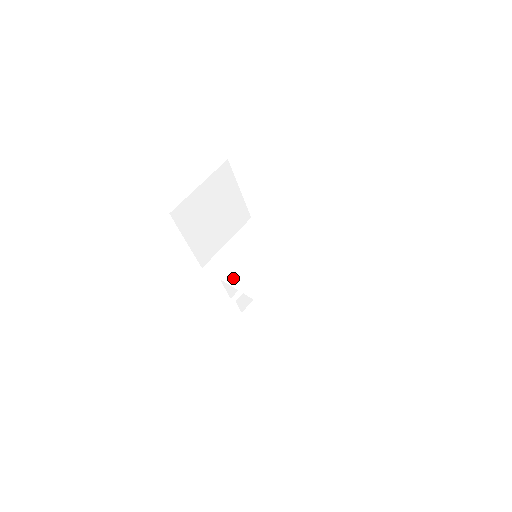
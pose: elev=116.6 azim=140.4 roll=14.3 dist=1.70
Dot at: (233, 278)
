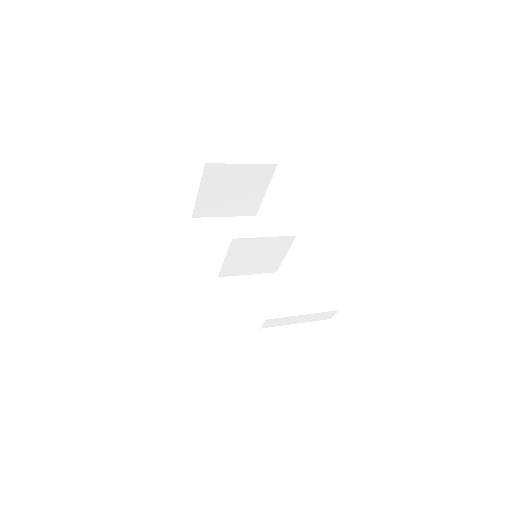
Dot at: occluded
